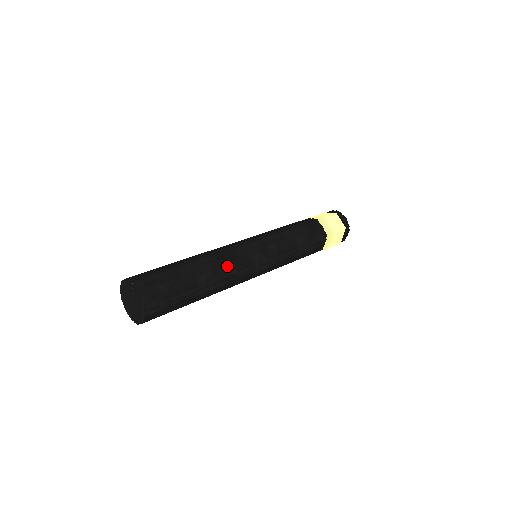
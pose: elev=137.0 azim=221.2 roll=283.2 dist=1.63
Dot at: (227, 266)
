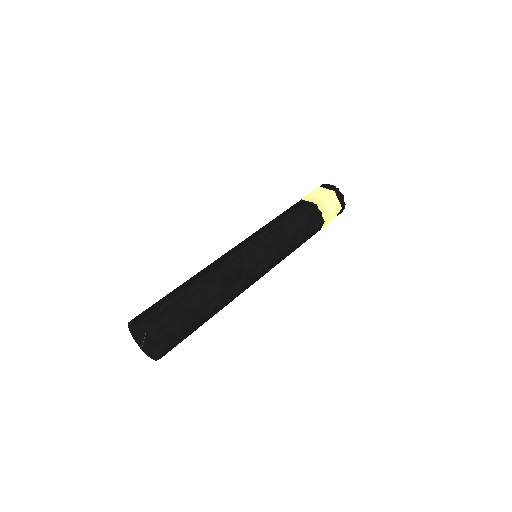
Dot at: (233, 287)
